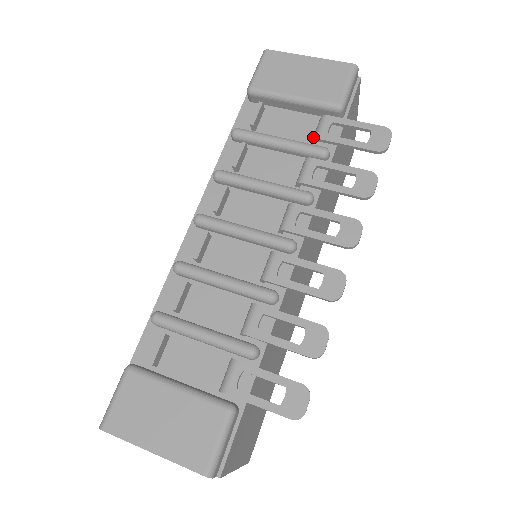
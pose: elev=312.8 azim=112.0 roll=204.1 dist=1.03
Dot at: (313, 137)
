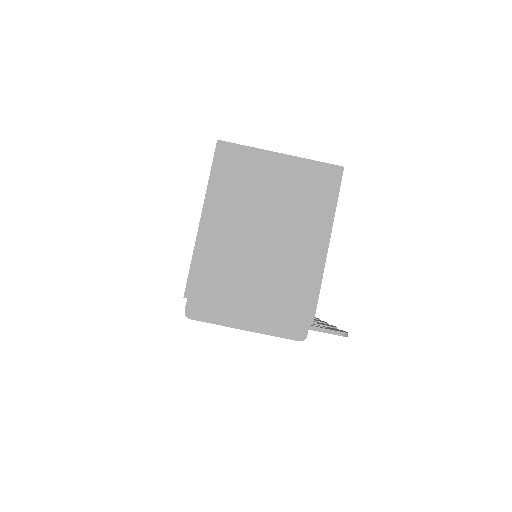
Dot at: occluded
